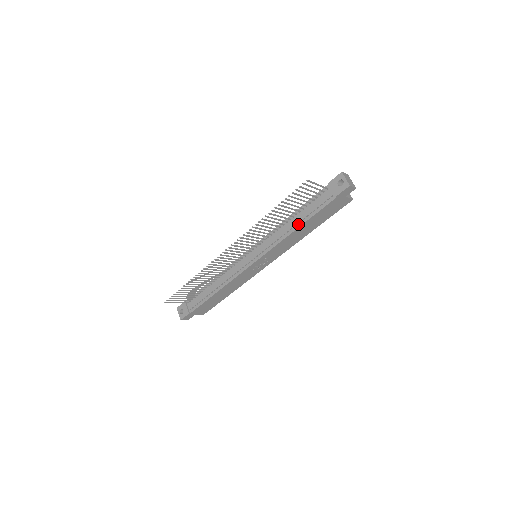
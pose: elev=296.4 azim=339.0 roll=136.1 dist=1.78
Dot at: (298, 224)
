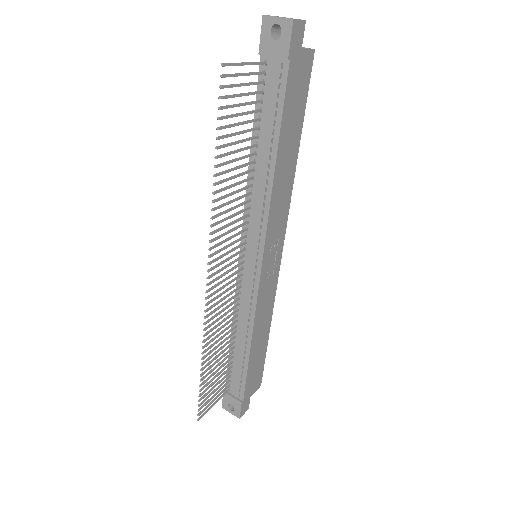
Dot at: (271, 157)
